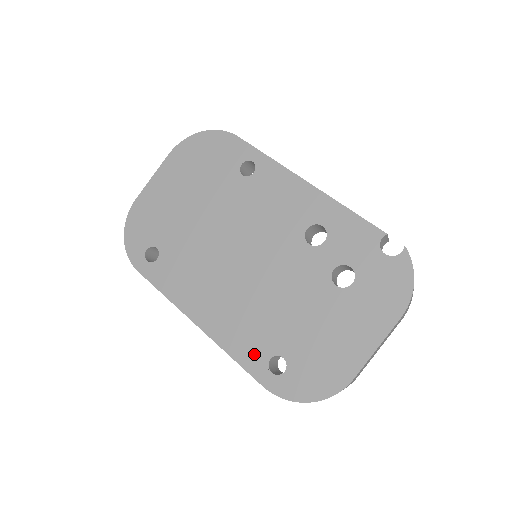
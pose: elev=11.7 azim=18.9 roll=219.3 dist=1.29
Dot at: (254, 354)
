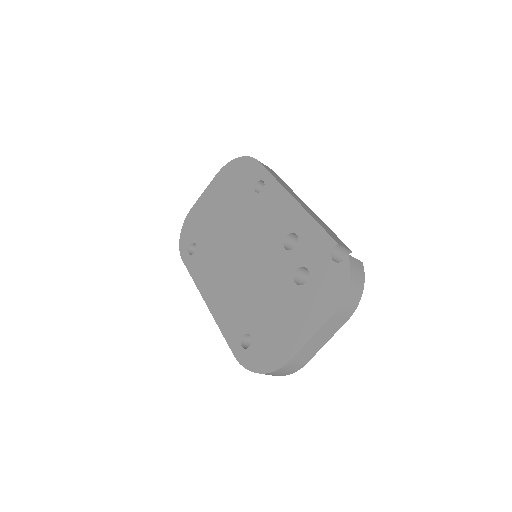
Dot at: (234, 330)
